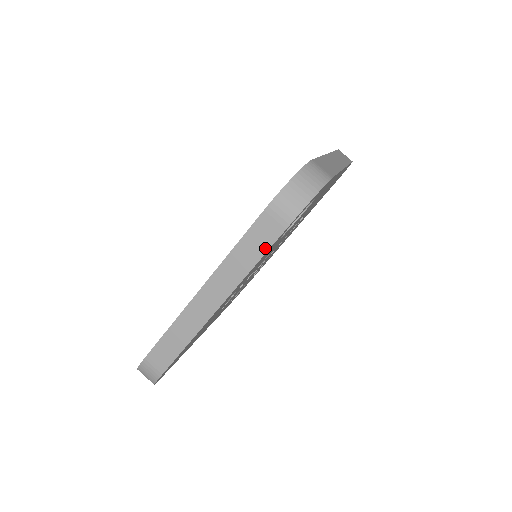
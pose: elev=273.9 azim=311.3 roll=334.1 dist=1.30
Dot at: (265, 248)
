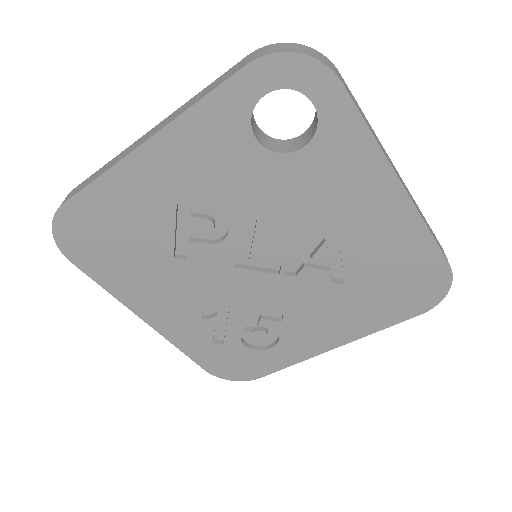
Dot at: (217, 86)
